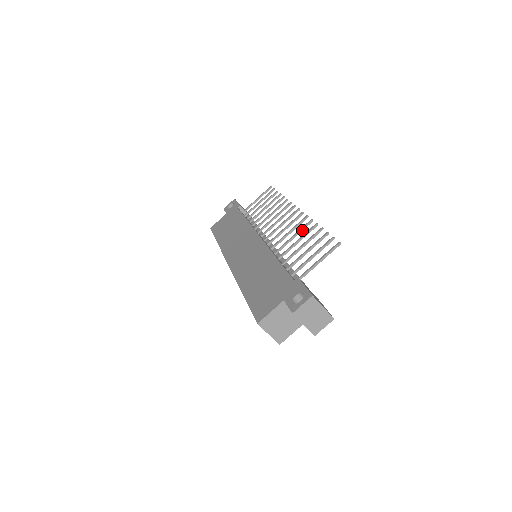
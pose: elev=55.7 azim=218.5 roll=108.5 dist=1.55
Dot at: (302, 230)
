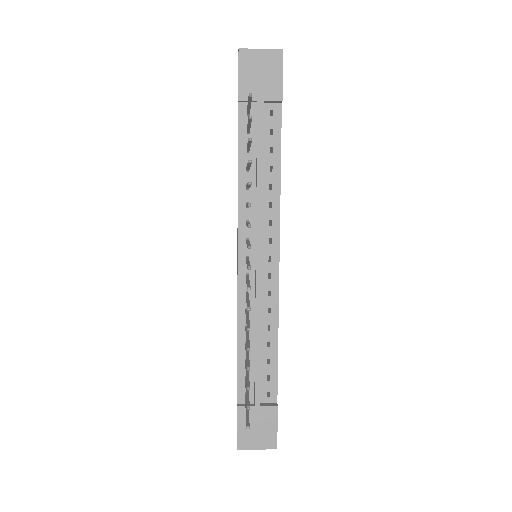
Dot at: occluded
